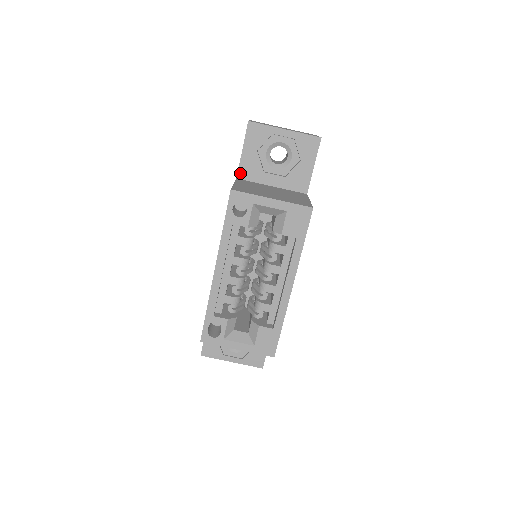
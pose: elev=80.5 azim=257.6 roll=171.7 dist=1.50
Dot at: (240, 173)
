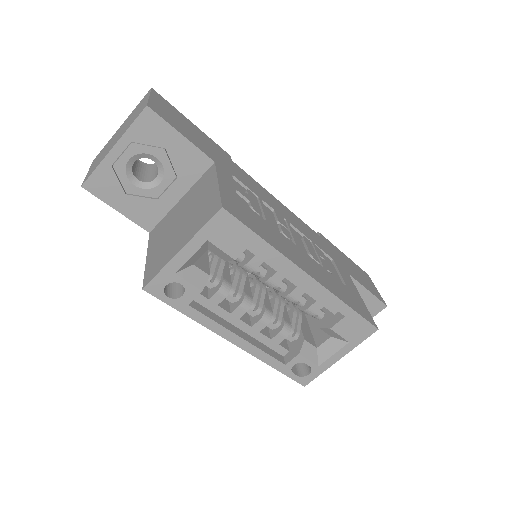
Dot at: (145, 226)
